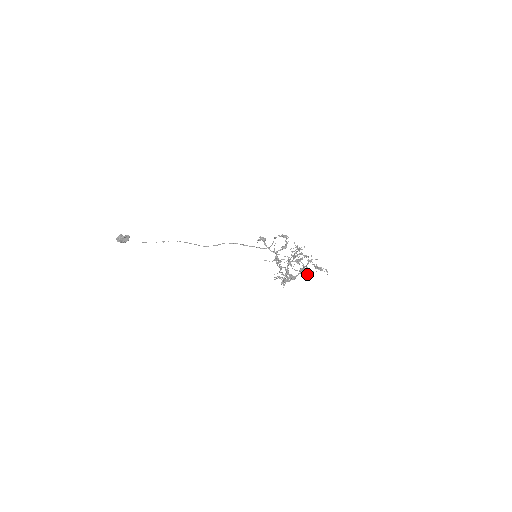
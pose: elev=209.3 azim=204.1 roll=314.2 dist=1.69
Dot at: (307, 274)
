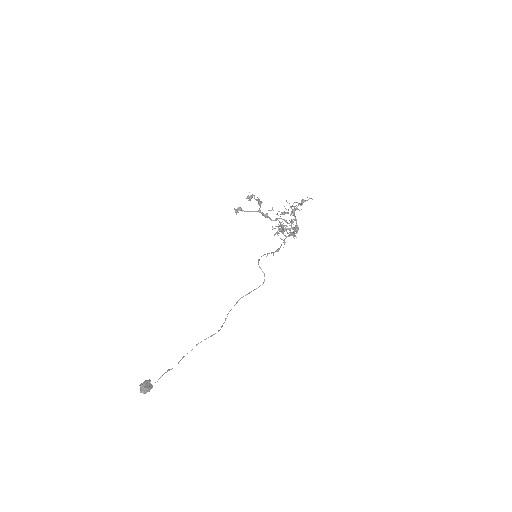
Dot at: occluded
